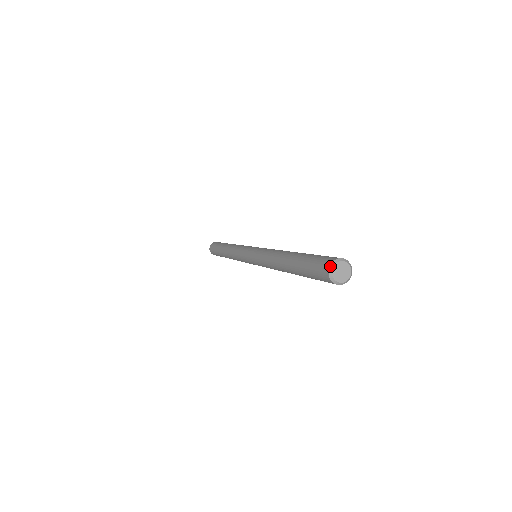
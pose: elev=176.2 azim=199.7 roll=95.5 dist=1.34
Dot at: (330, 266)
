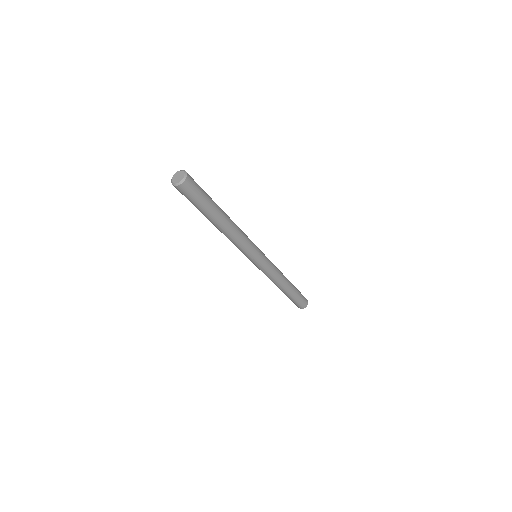
Dot at: (178, 171)
